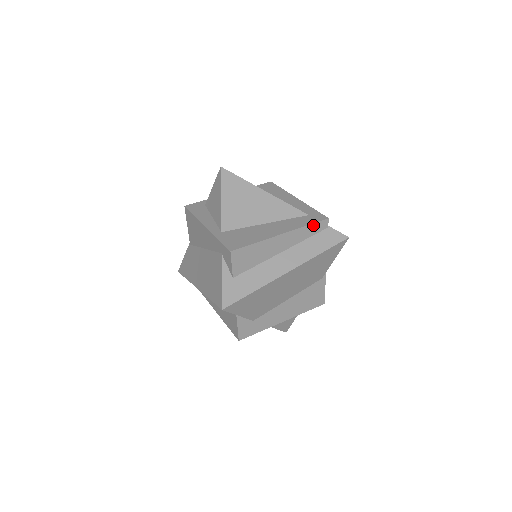
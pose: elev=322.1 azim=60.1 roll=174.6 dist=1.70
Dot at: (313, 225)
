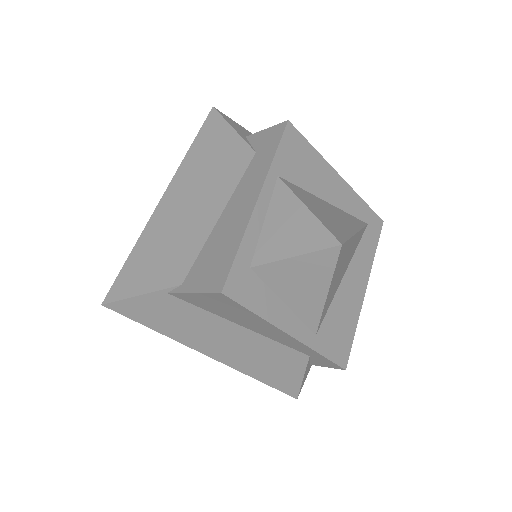
Dot at: (375, 244)
